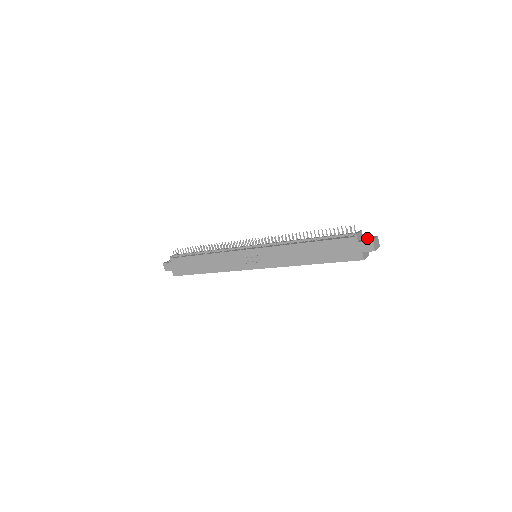
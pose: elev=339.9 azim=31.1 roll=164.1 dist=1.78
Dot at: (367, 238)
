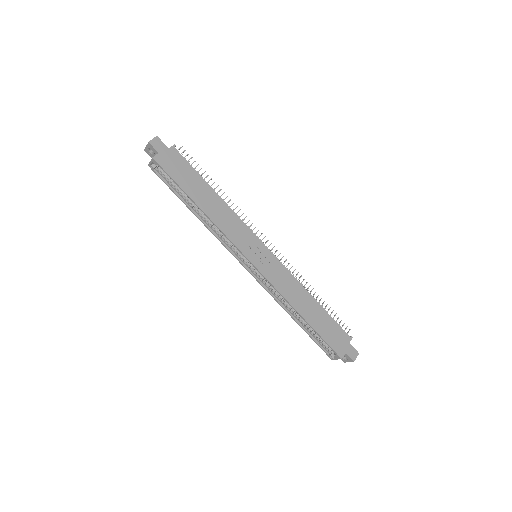
Dot at: occluded
